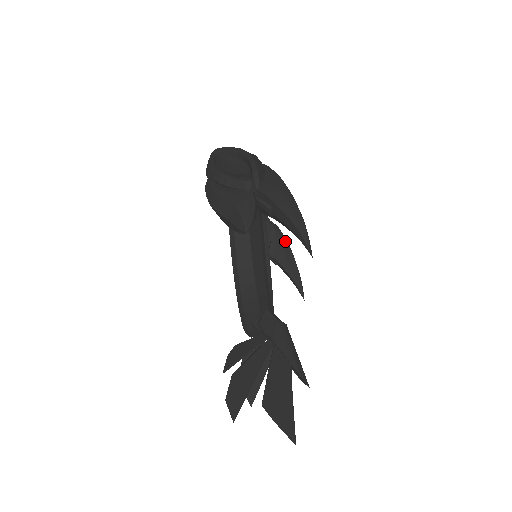
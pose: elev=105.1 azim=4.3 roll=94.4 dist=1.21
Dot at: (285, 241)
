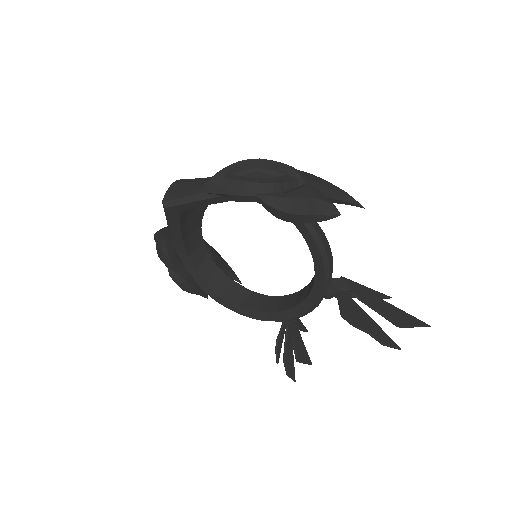
Dot at: (209, 245)
